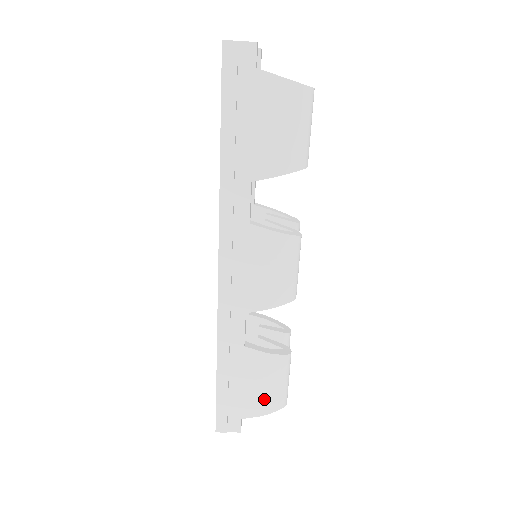
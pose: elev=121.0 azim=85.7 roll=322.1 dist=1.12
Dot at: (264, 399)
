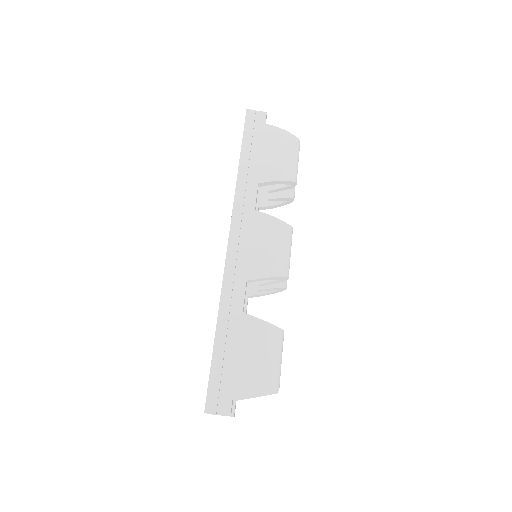
Dot at: (257, 372)
